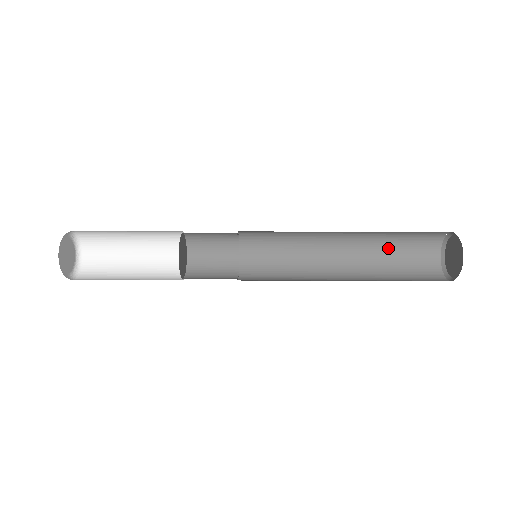
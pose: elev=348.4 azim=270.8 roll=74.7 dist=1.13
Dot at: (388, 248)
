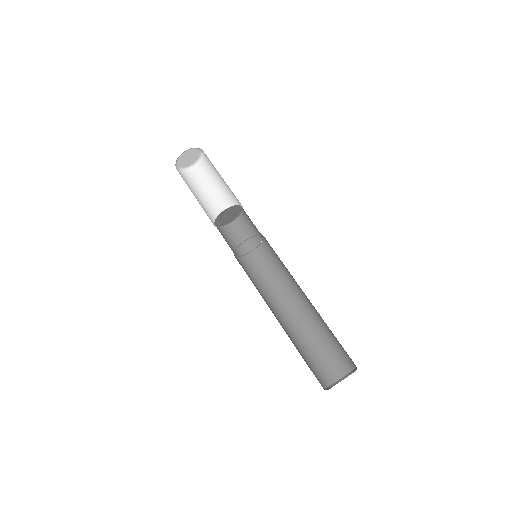
Dot at: occluded
